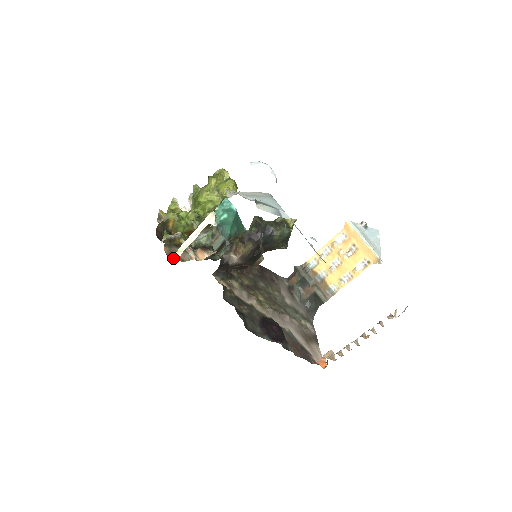
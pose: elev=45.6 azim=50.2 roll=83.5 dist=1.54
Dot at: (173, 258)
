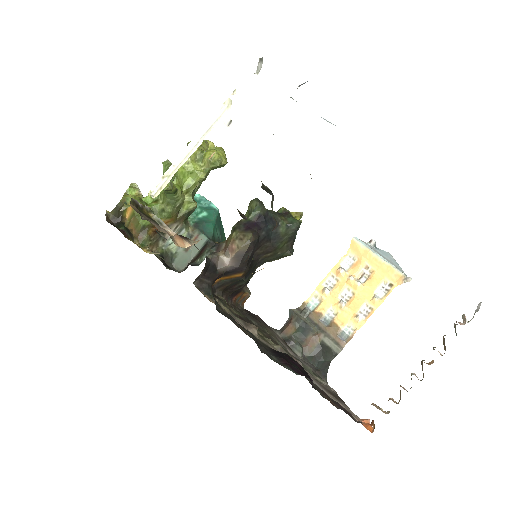
Dot at: (154, 190)
